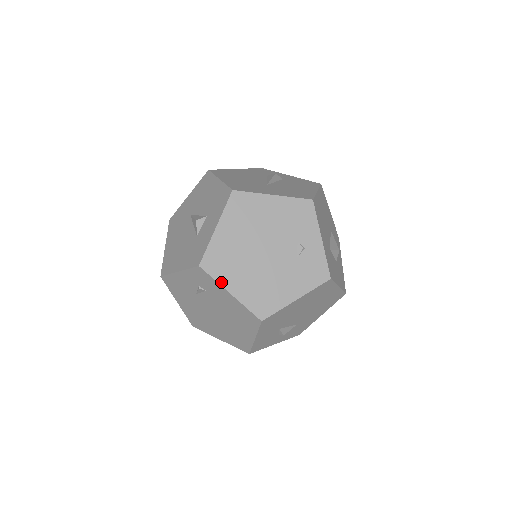
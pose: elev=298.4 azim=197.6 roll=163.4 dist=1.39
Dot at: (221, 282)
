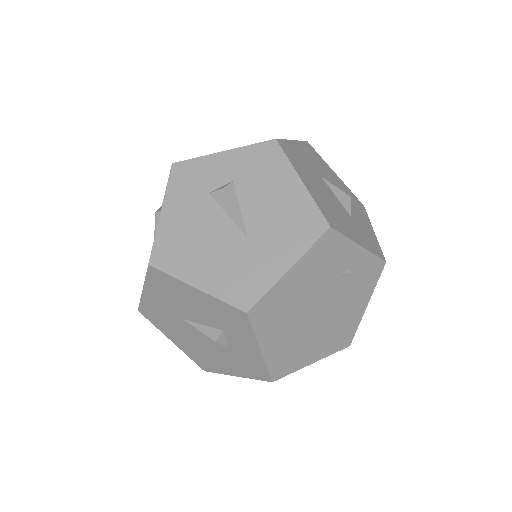
Dot at: (300, 367)
